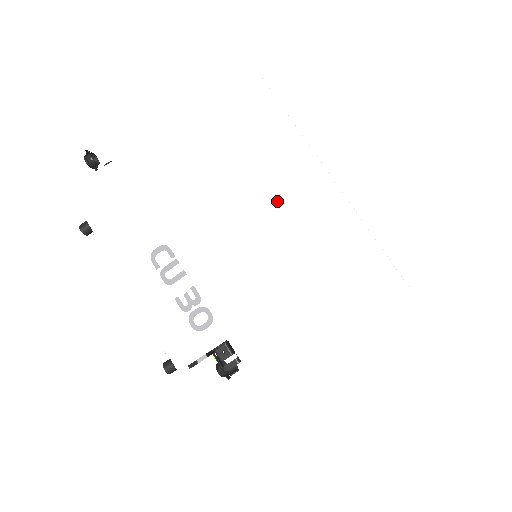
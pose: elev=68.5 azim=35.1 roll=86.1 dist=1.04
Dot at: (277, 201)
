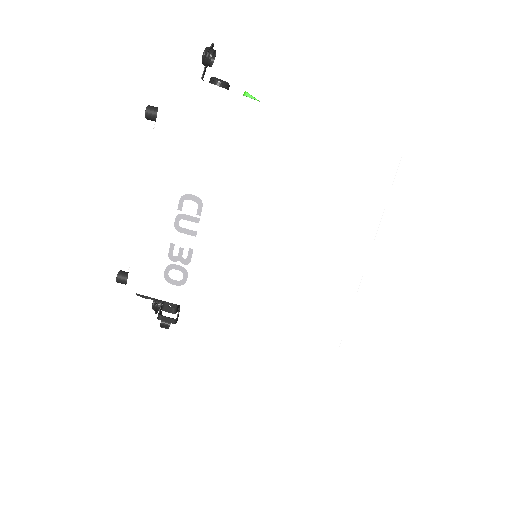
Dot at: (310, 259)
